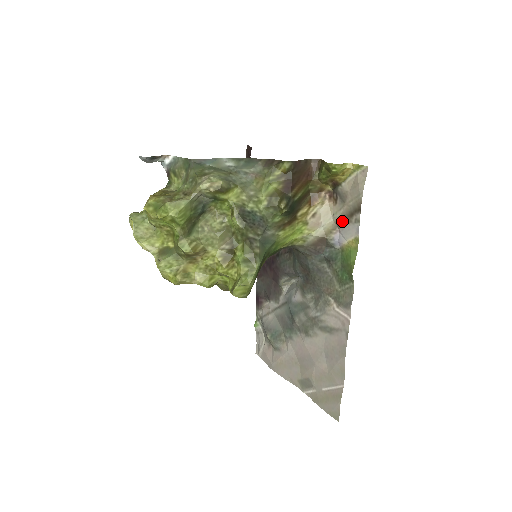
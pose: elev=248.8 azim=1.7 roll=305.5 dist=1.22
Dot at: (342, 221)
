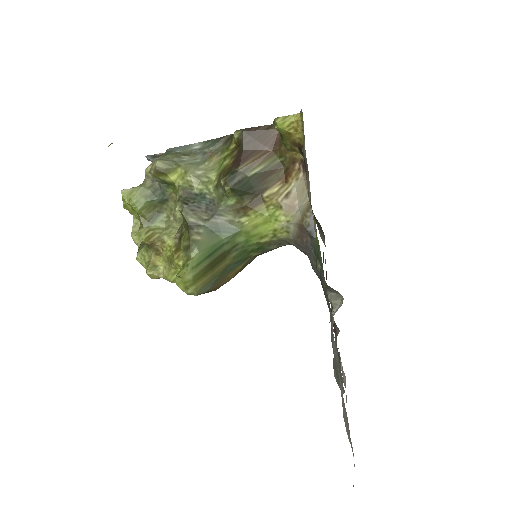
Dot at: (310, 197)
